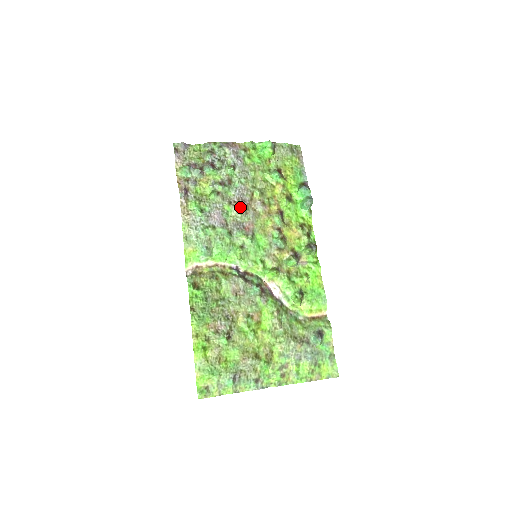
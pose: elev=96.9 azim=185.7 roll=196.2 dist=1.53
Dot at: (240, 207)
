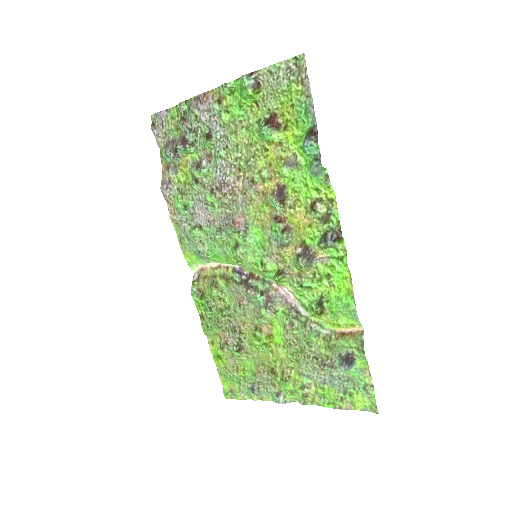
Dot at: (223, 196)
